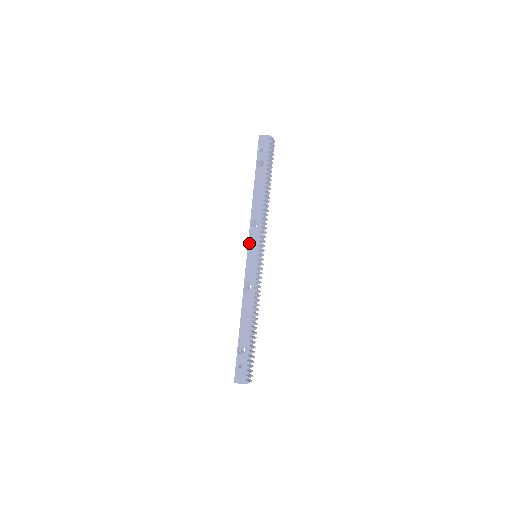
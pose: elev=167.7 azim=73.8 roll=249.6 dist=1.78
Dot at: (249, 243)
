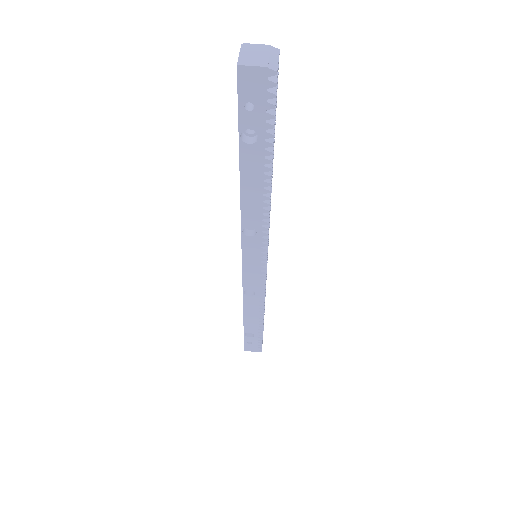
Dot at: (243, 254)
